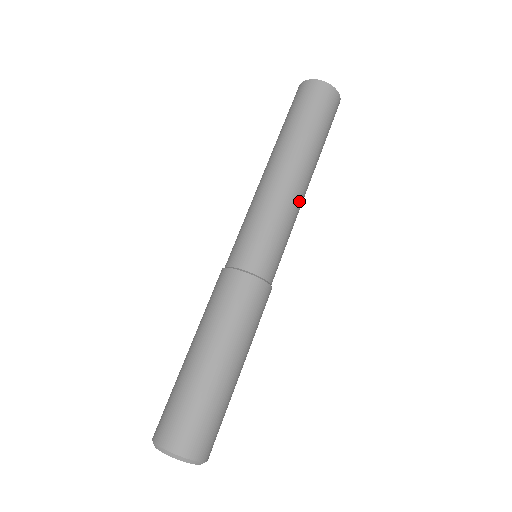
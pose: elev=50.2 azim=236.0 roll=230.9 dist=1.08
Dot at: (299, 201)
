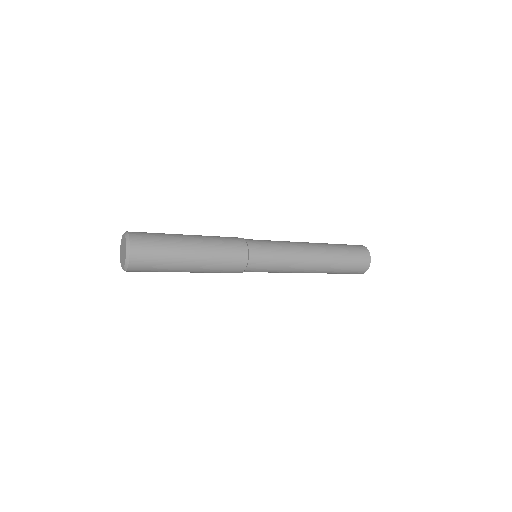
Dot at: (302, 262)
